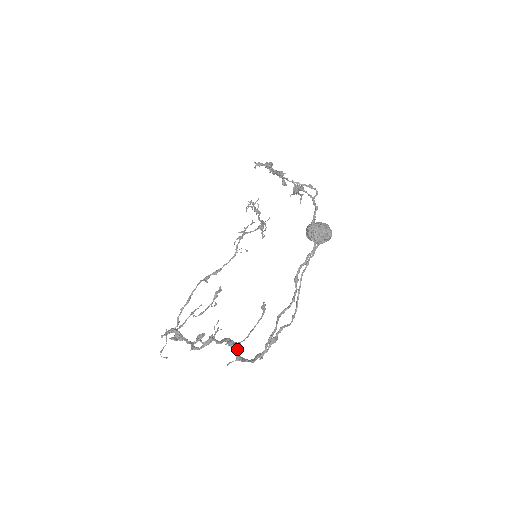
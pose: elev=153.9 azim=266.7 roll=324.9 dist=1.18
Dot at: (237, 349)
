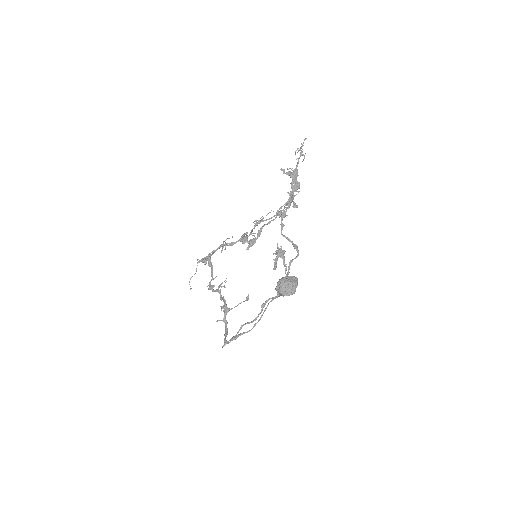
Dot at: (226, 314)
